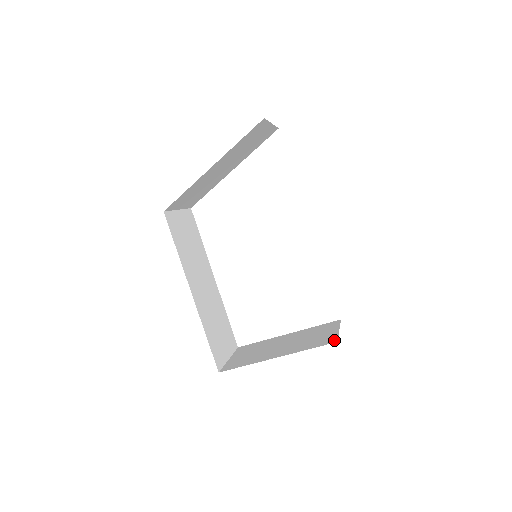
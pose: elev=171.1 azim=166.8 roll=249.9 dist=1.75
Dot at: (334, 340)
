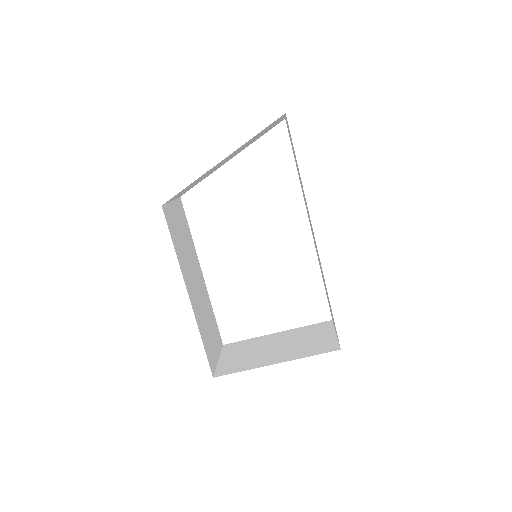
Dot at: (336, 347)
